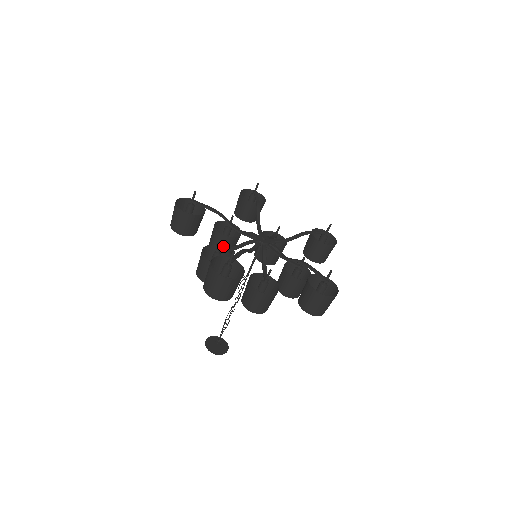
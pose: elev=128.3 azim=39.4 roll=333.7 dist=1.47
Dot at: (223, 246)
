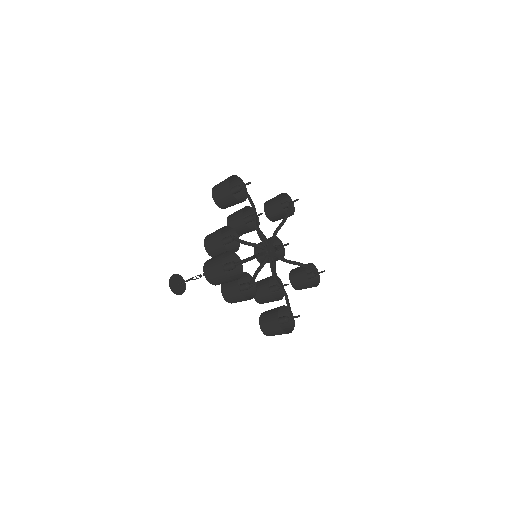
Dot at: (238, 228)
